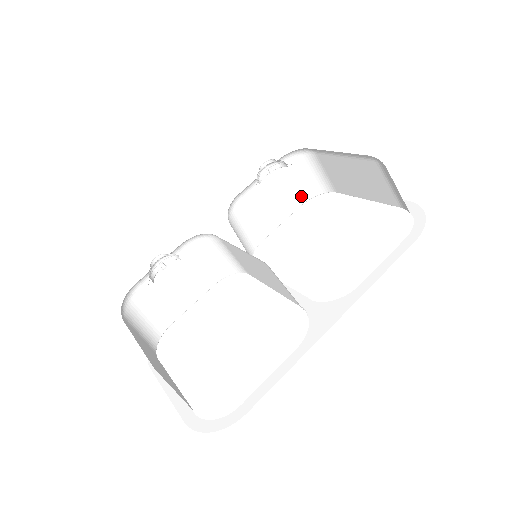
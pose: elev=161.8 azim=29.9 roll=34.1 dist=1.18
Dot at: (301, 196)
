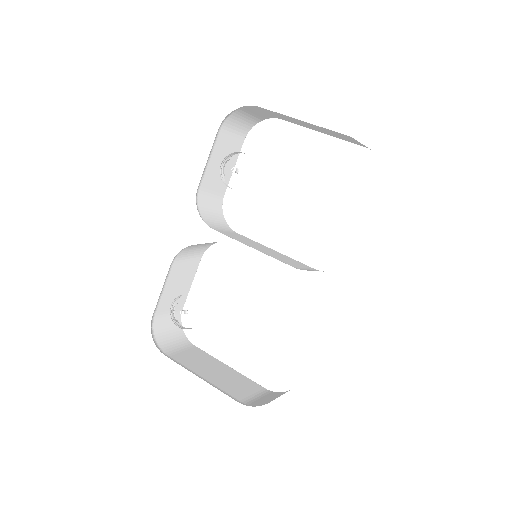
Dot at: (243, 133)
